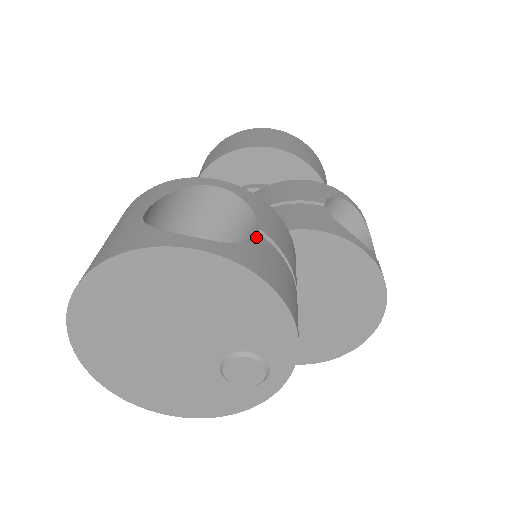
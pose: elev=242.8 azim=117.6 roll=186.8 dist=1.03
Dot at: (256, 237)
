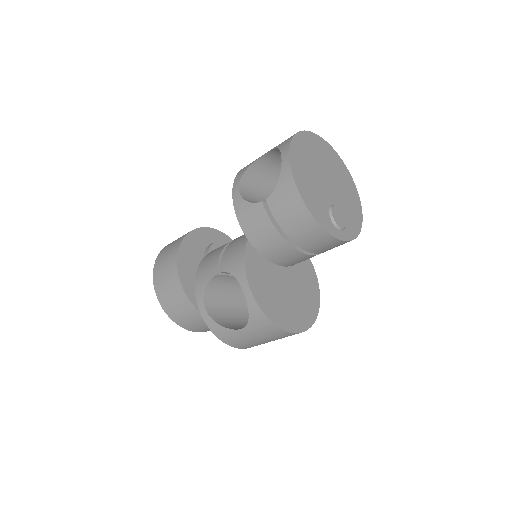
Dot at: occluded
